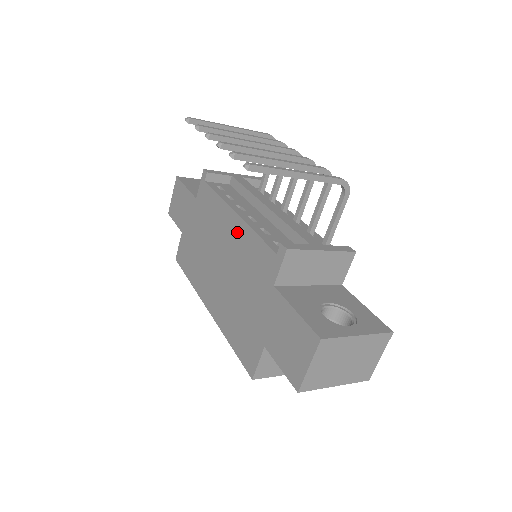
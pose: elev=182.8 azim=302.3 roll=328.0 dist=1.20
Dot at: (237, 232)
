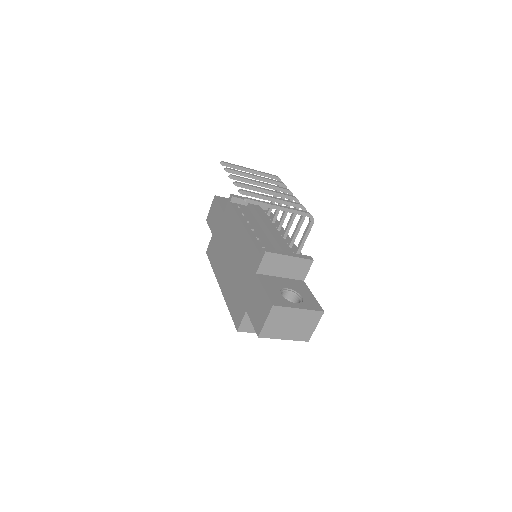
Dot at: (243, 238)
